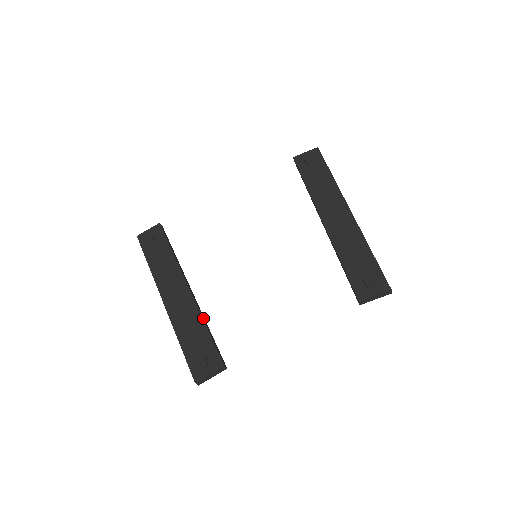
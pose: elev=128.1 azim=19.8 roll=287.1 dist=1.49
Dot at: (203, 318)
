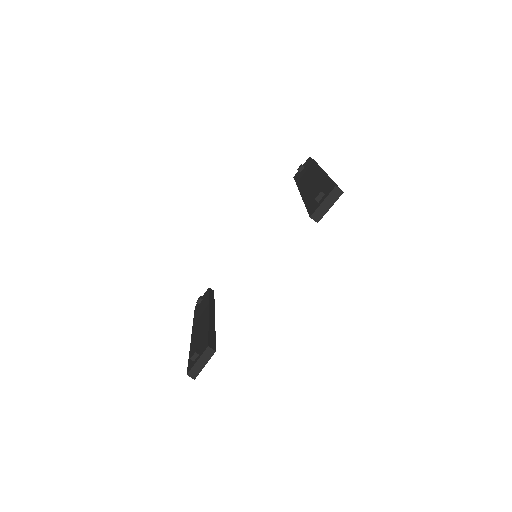
Dot at: (210, 325)
